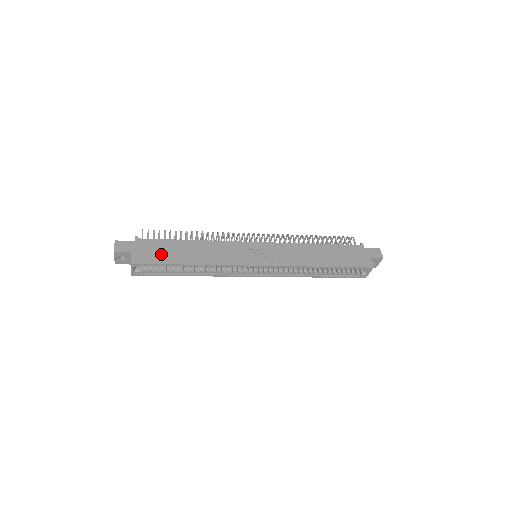
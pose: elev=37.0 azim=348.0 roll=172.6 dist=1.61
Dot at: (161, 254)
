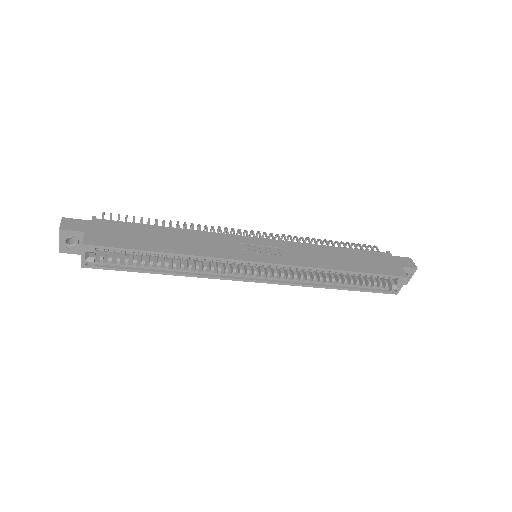
Dot at: (127, 238)
